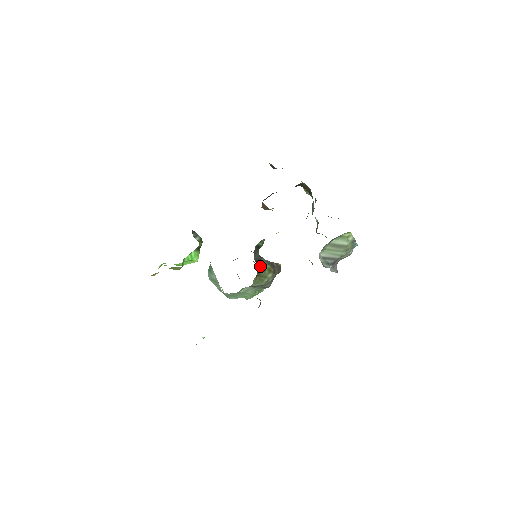
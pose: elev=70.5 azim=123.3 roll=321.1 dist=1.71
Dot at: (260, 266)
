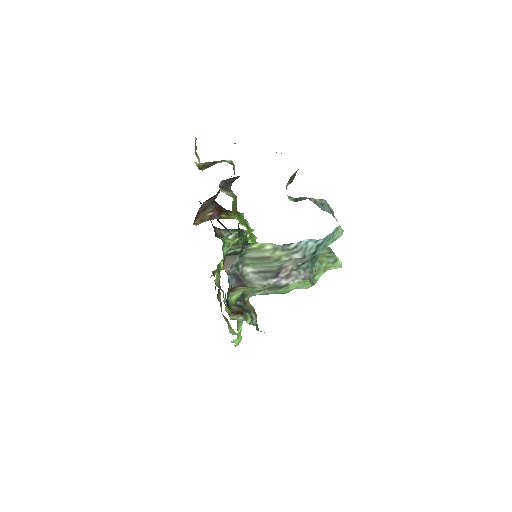
Dot at: occluded
